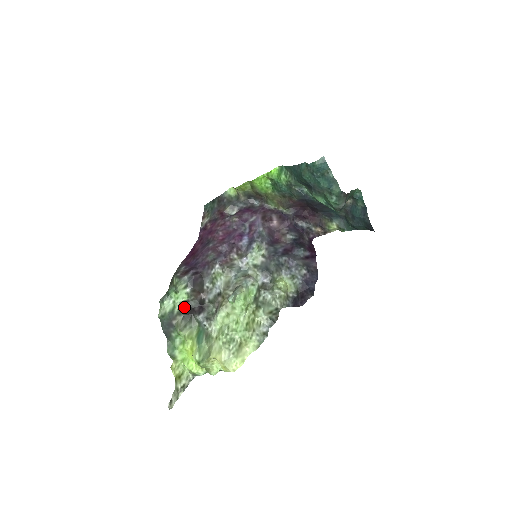
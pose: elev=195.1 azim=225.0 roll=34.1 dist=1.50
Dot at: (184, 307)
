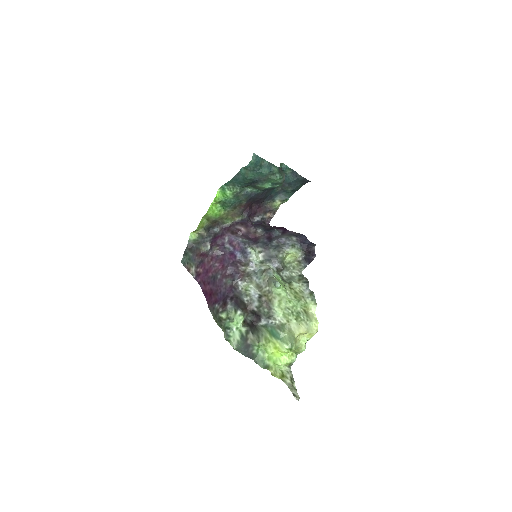
Dot at: (247, 325)
